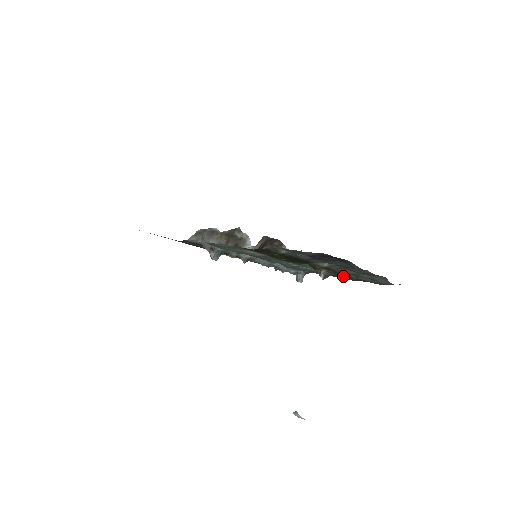
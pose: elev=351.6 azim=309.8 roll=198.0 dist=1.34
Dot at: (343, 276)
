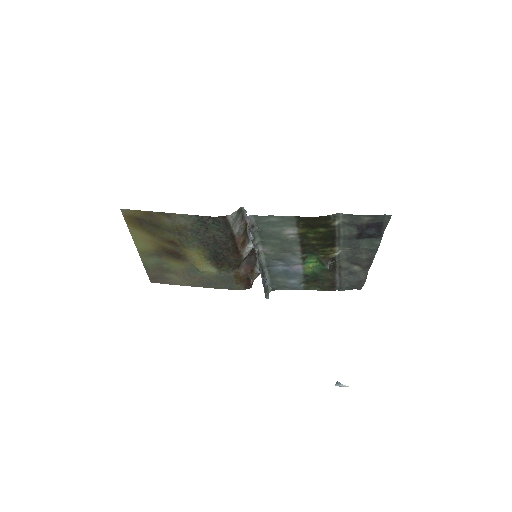
Dot at: (330, 276)
